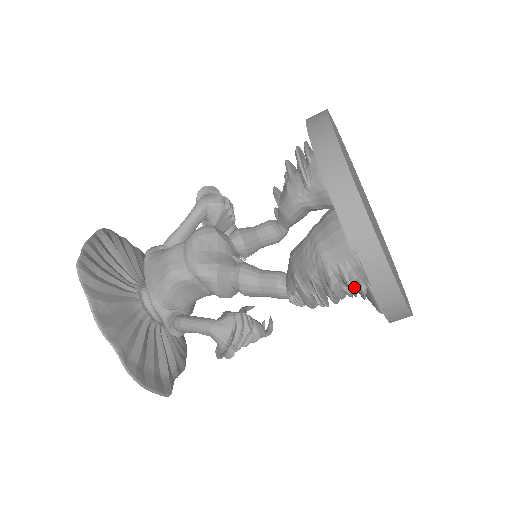
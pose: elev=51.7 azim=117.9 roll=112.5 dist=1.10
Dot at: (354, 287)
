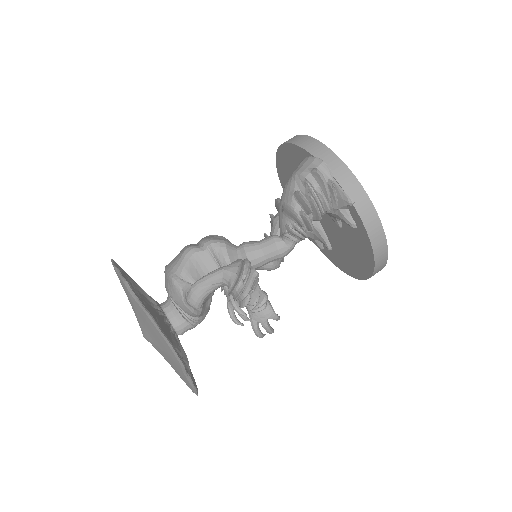
Dot at: (323, 177)
